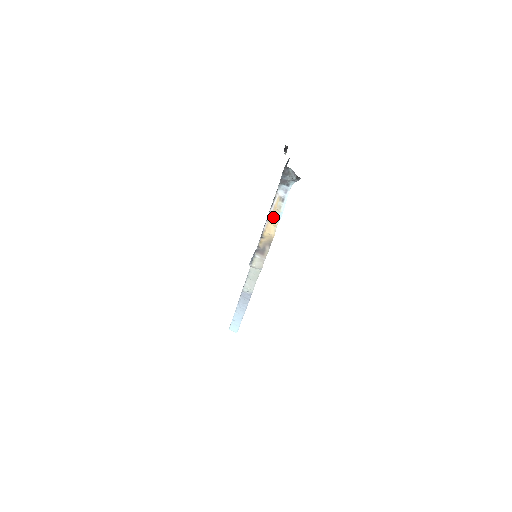
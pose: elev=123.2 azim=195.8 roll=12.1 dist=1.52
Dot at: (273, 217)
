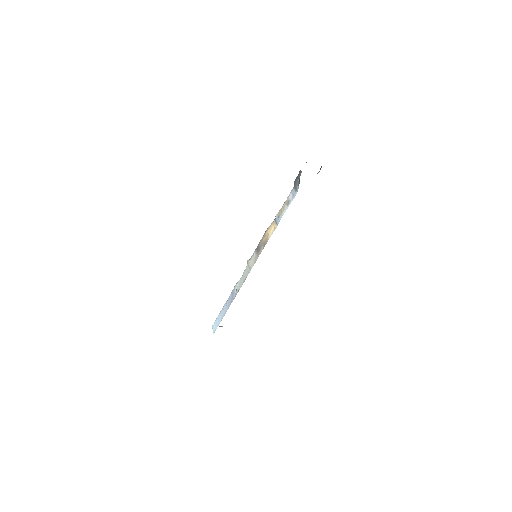
Dot at: (277, 218)
